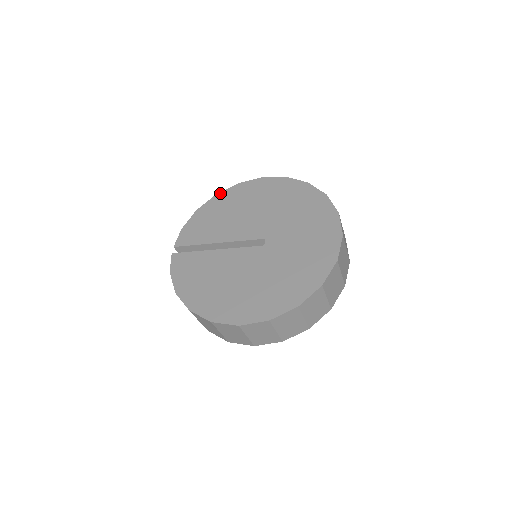
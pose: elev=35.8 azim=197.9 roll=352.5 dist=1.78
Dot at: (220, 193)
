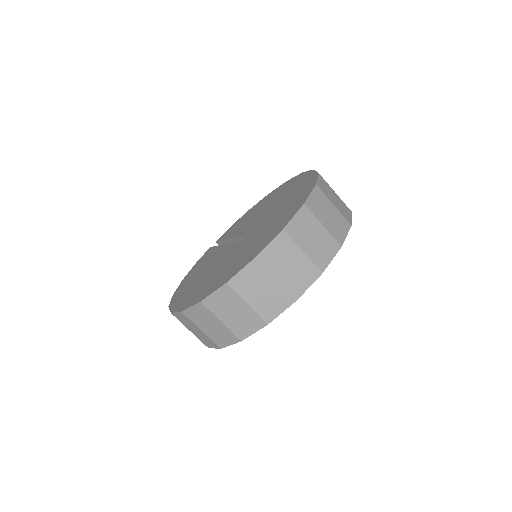
Dot at: (271, 192)
